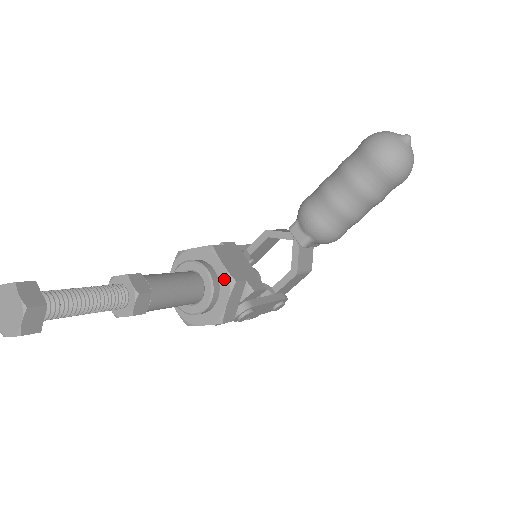
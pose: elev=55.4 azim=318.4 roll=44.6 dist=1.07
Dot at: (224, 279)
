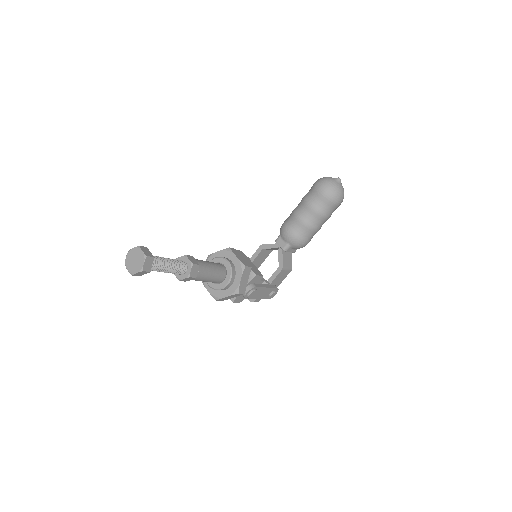
Dot at: (238, 266)
